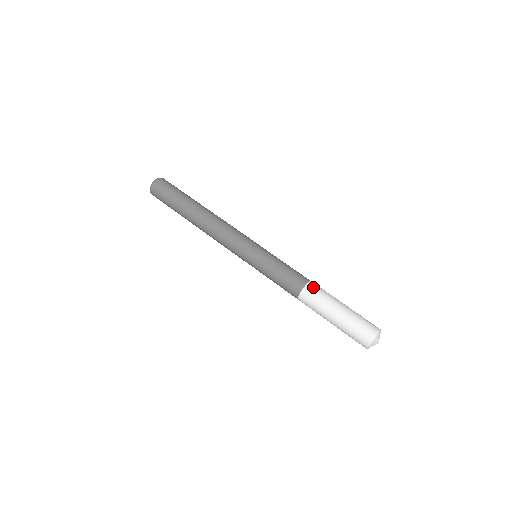
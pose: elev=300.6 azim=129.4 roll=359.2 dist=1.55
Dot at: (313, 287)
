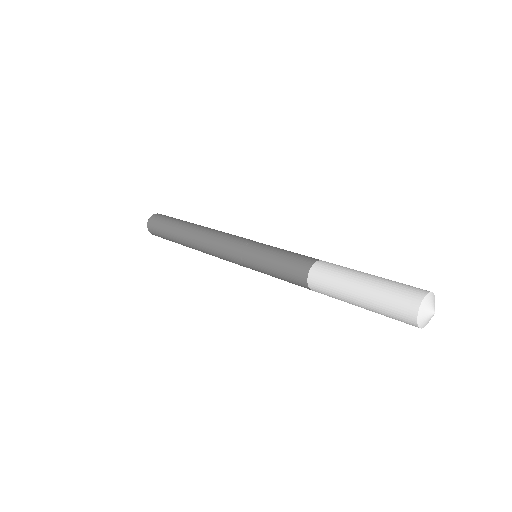
Dot at: (323, 264)
